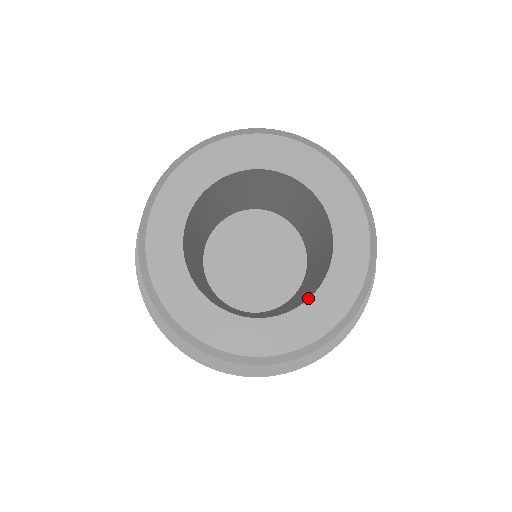
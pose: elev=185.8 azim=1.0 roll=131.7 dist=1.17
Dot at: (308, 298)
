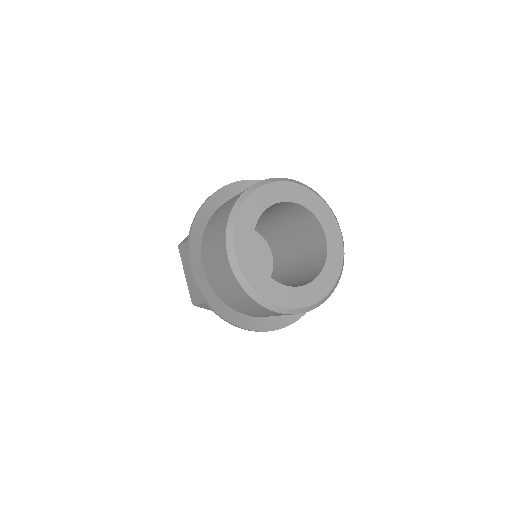
Dot at: (283, 285)
